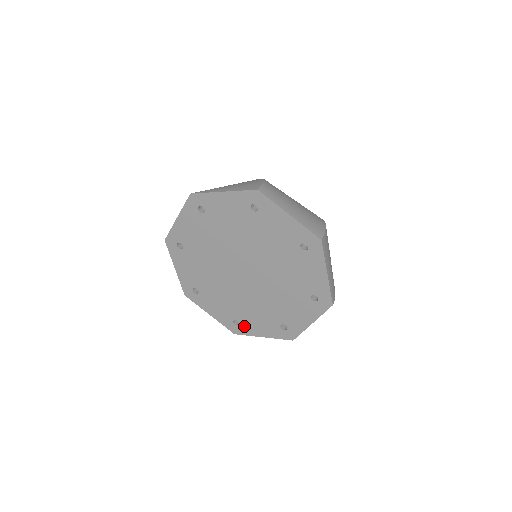
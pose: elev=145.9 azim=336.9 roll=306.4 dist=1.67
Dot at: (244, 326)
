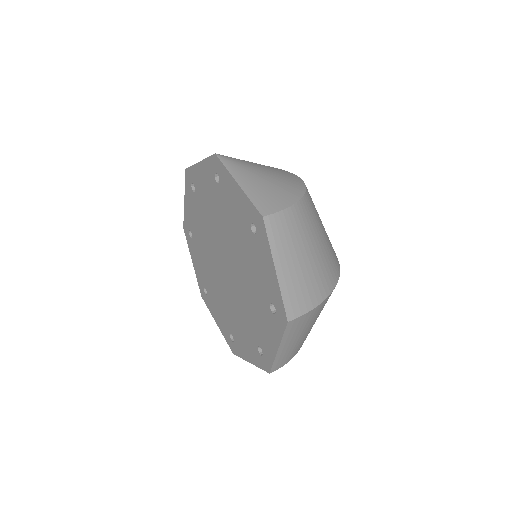
Dot at: (209, 300)
